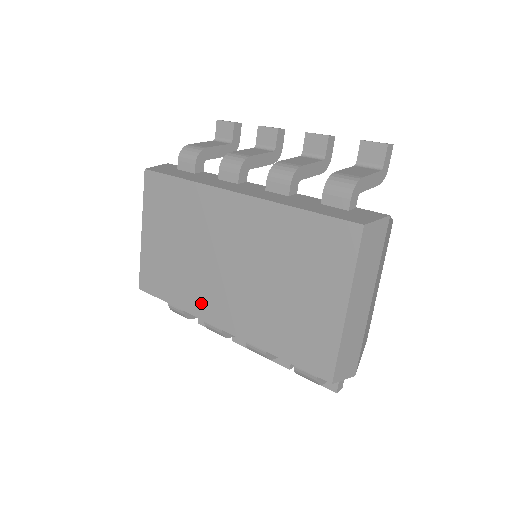
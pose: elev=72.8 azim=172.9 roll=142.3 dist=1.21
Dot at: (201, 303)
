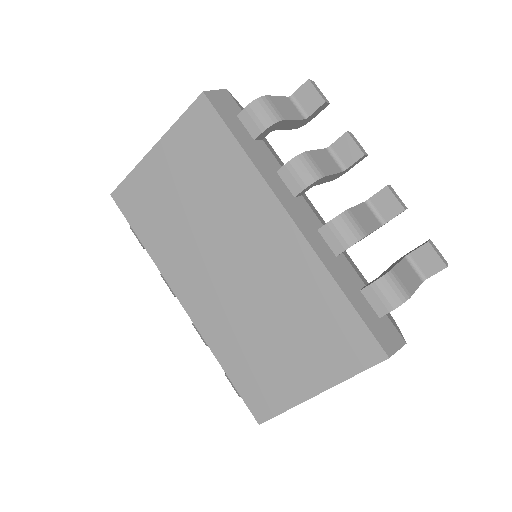
Dot at: (177, 270)
